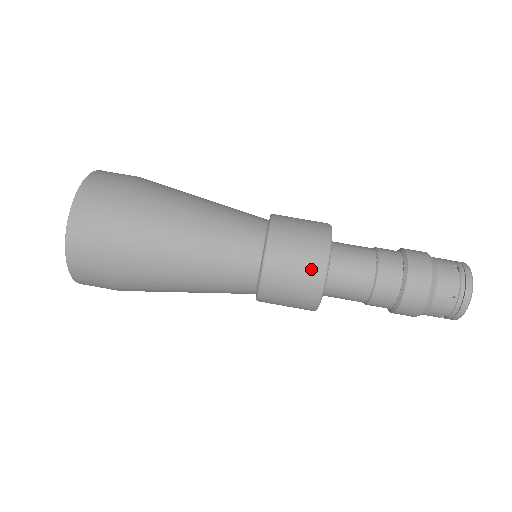
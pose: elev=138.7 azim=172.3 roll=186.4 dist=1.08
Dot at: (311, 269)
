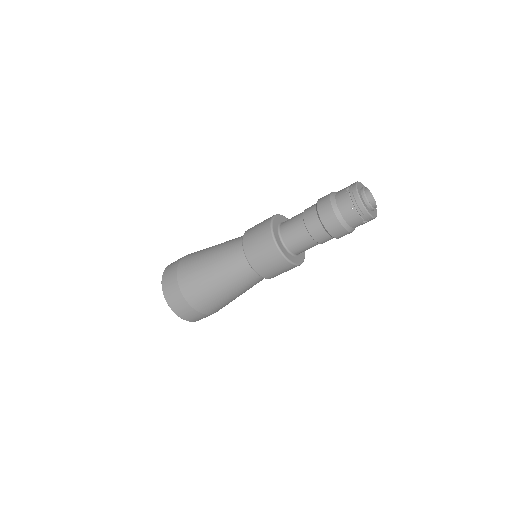
Dot at: (268, 247)
